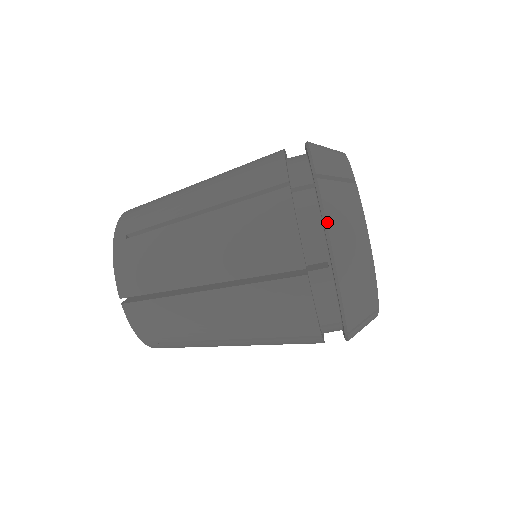
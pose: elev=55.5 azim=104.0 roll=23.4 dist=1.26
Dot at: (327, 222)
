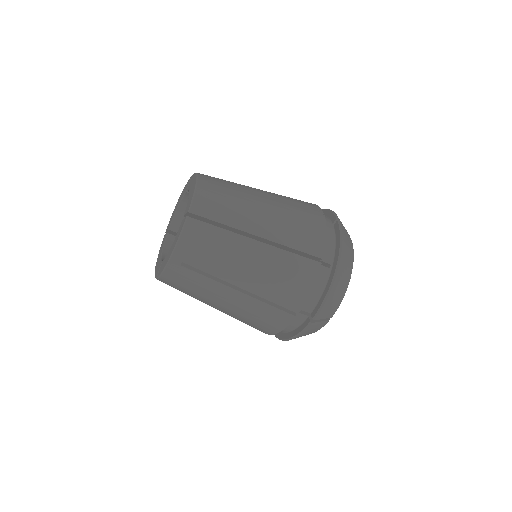
Dot at: (342, 242)
